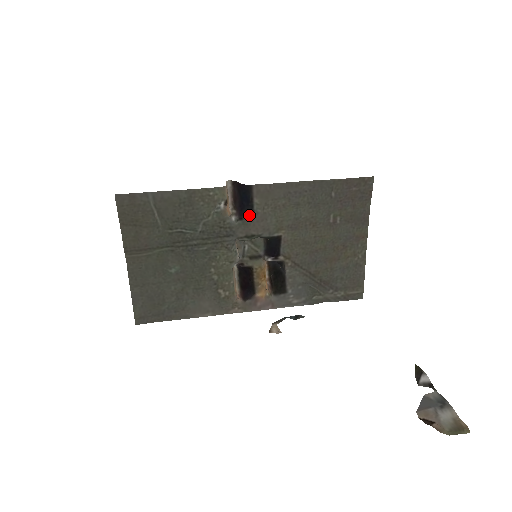
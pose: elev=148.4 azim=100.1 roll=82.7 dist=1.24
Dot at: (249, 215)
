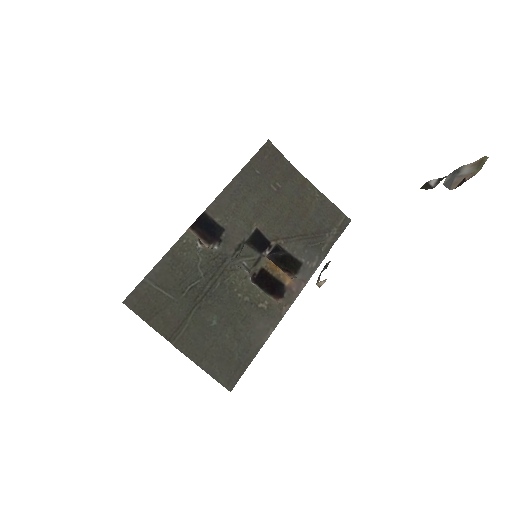
Dot at: (223, 233)
